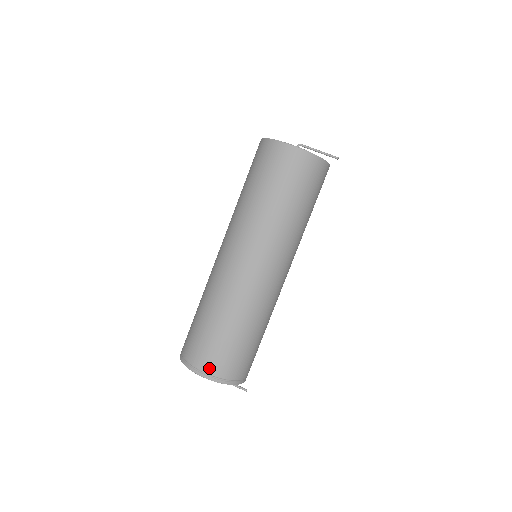
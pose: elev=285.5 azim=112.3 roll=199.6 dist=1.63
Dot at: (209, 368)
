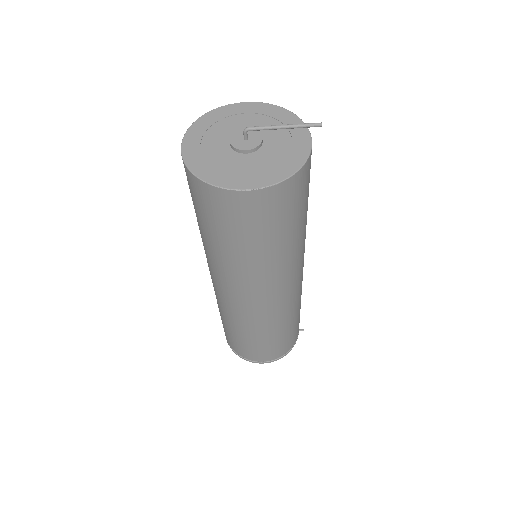
Dot at: (263, 359)
